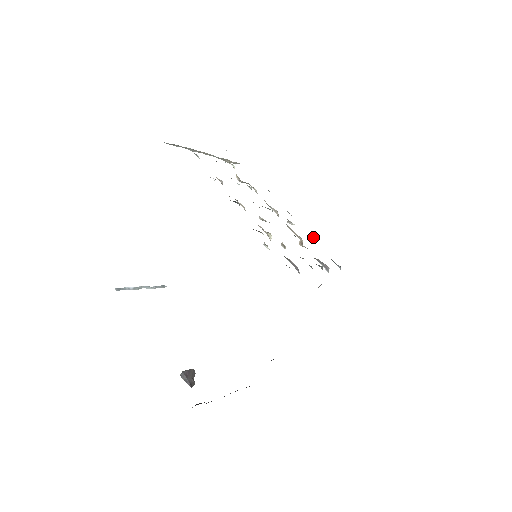
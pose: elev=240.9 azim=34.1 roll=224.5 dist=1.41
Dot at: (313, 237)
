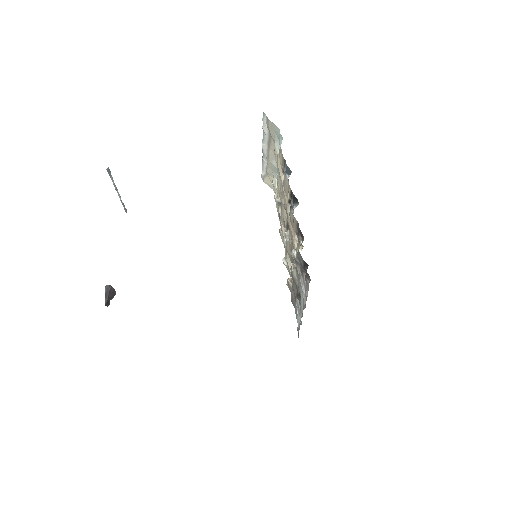
Dot at: occluded
